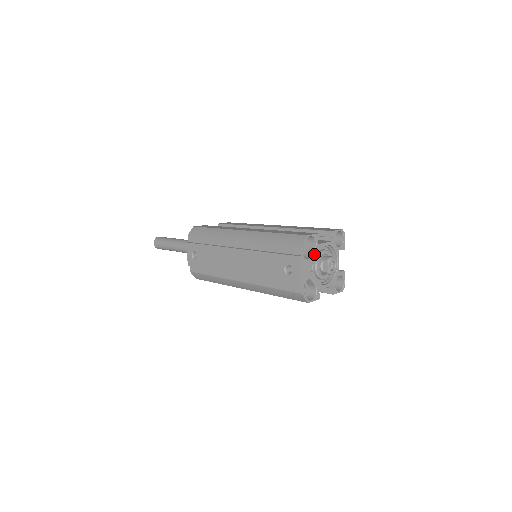
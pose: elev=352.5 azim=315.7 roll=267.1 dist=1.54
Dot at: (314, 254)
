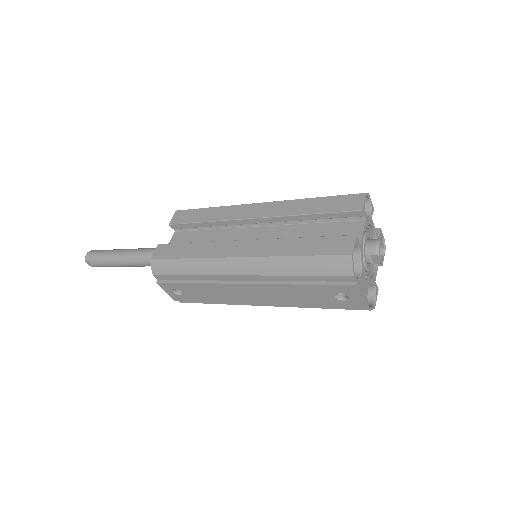
Dot at: (362, 260)
